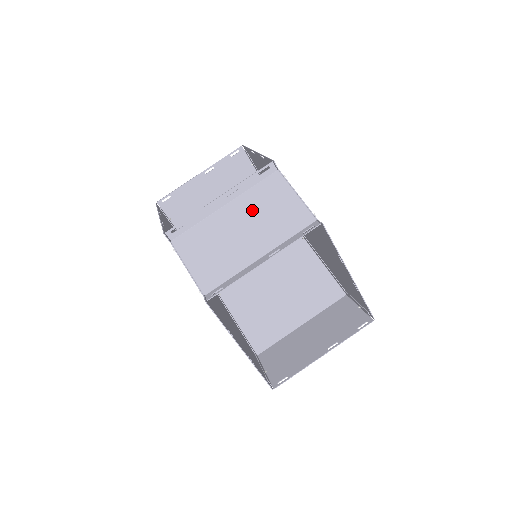
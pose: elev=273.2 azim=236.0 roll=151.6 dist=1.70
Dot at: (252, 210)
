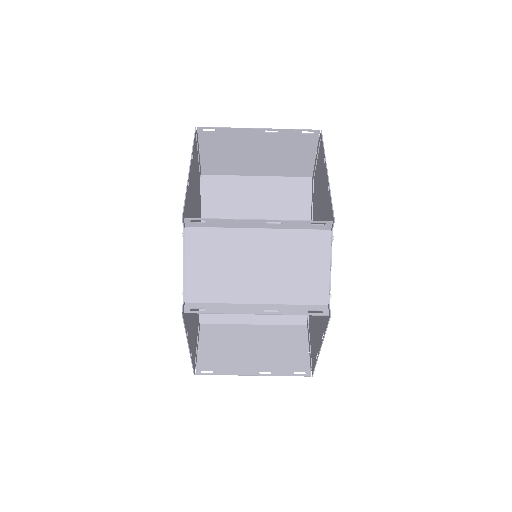
Dot at: (280, 253)
